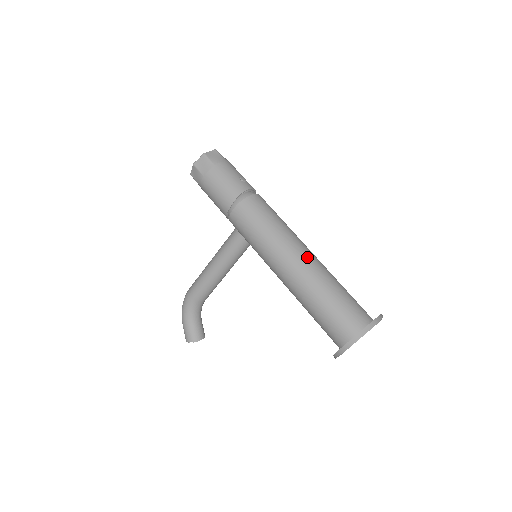
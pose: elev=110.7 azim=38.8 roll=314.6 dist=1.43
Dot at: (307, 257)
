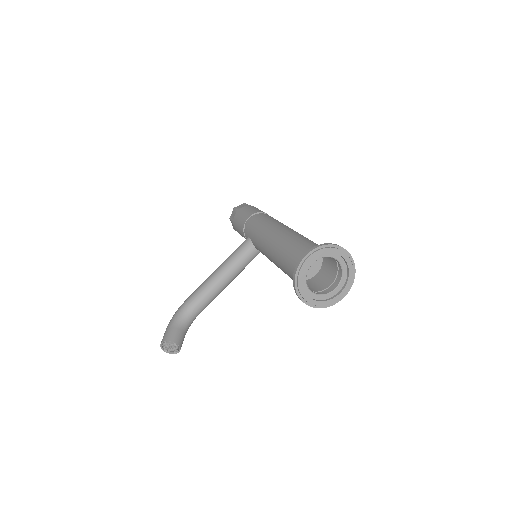
Dot at: occluded
